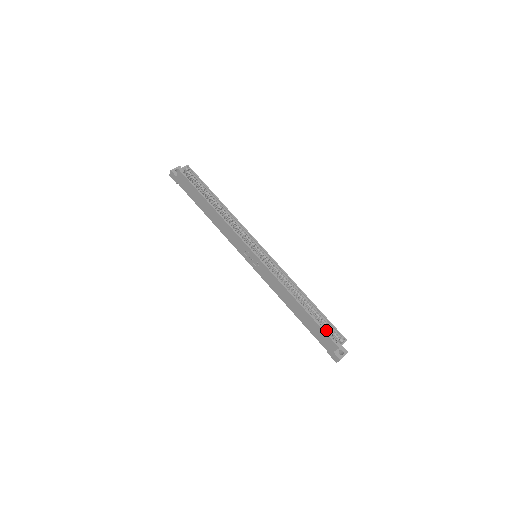
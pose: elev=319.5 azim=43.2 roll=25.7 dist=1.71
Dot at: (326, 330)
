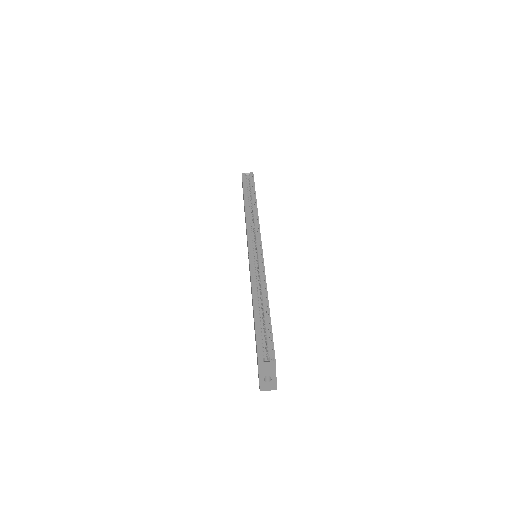
Dot at: (265, 344)
